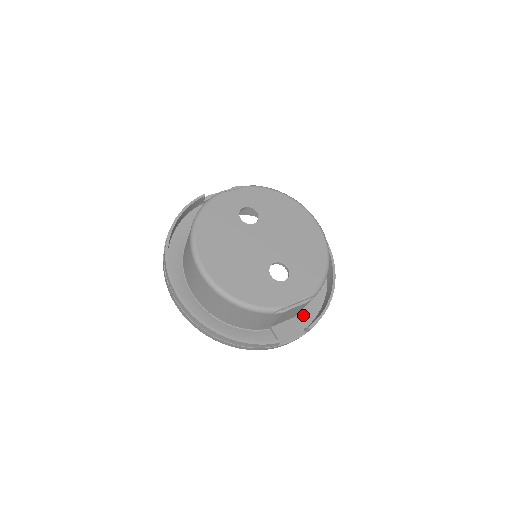
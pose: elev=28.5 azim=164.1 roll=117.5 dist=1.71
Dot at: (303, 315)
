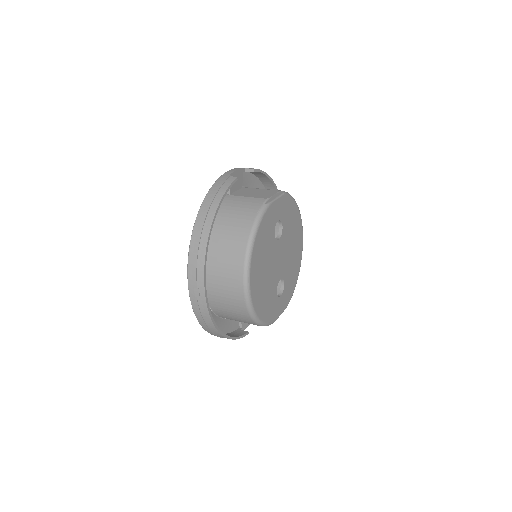
Dot at: occluded
